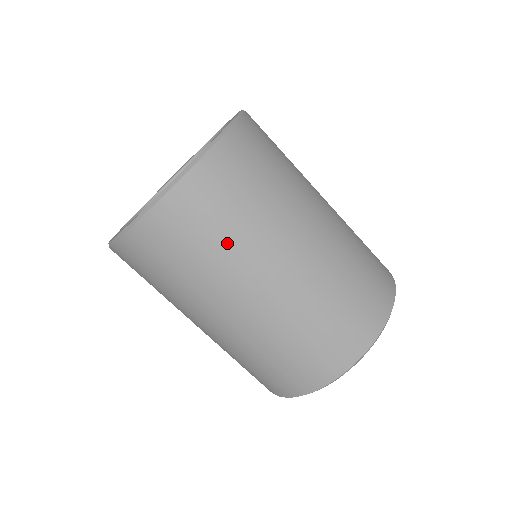
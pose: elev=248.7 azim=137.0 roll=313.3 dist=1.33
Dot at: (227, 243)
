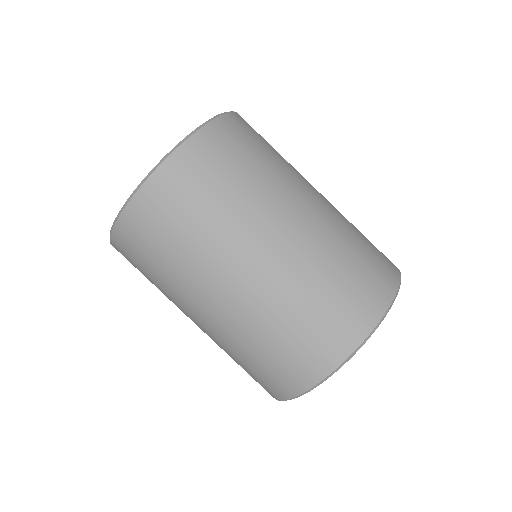
Dot at: (251, 180)
